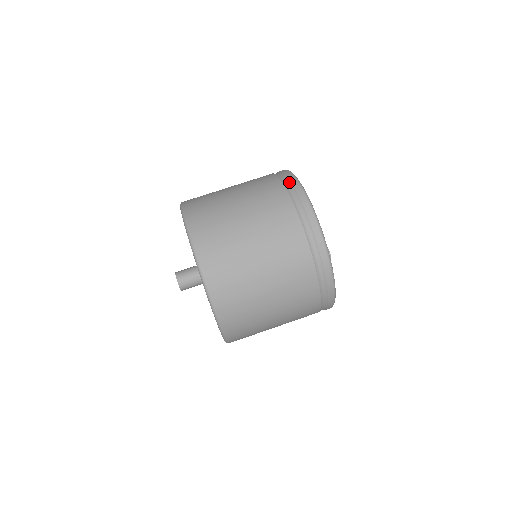
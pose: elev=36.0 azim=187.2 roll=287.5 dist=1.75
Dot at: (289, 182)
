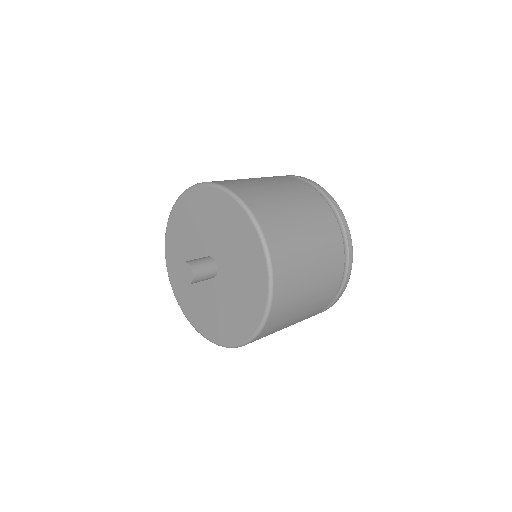
Dot at: (316, 187)
